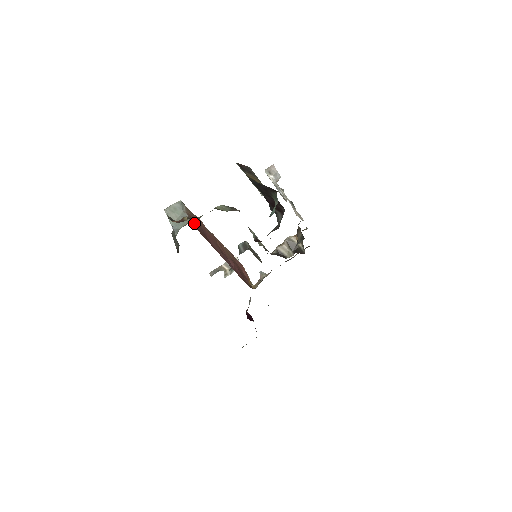
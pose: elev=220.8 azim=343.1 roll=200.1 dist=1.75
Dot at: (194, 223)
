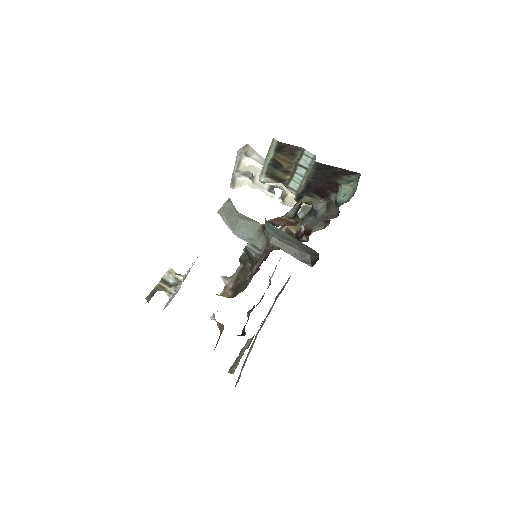
Dot at: occluded
